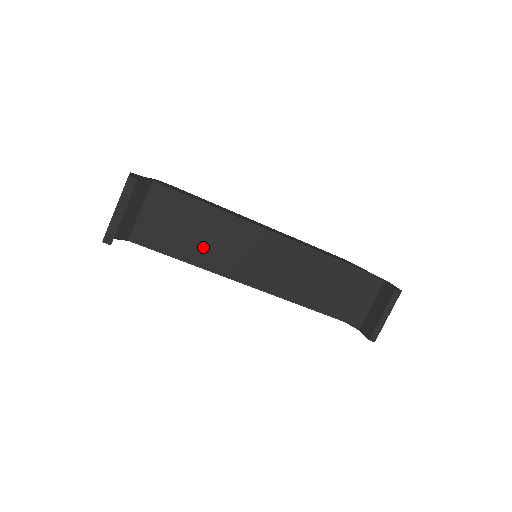
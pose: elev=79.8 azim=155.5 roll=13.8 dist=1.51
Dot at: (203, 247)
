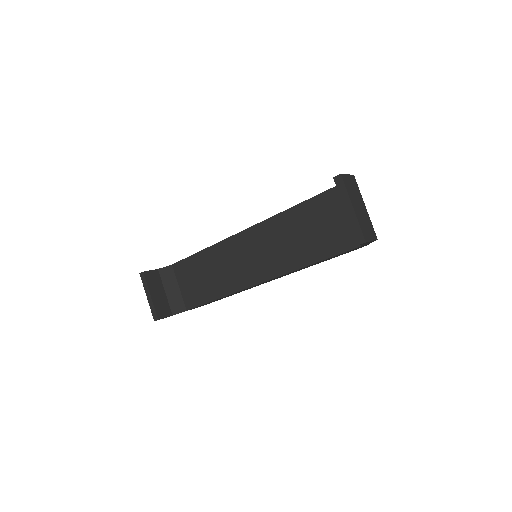
Dot at: (219, 280)
